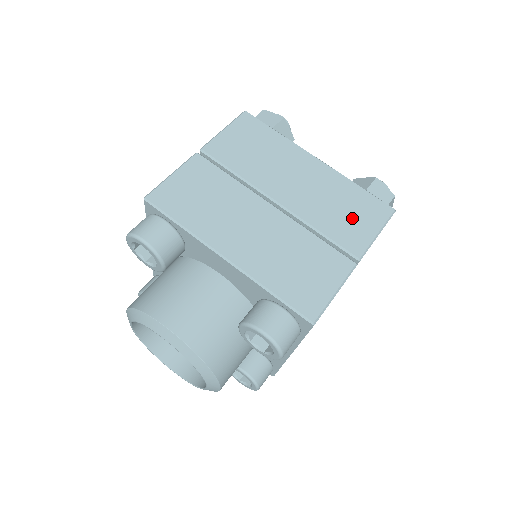
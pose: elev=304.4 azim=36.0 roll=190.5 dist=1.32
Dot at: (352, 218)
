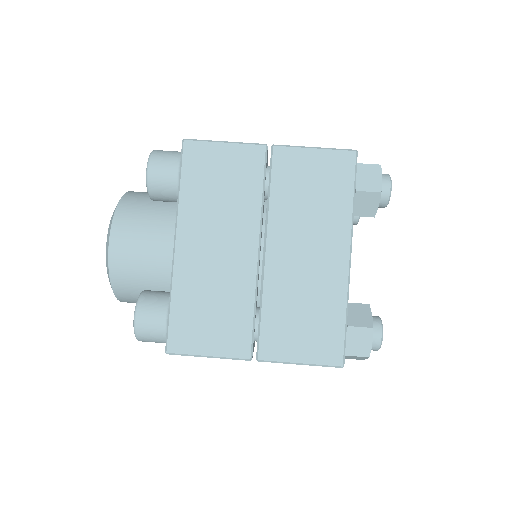
Dot at: (299, 330)
